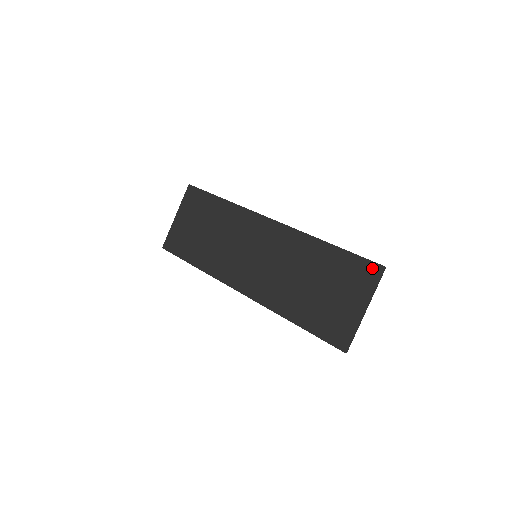
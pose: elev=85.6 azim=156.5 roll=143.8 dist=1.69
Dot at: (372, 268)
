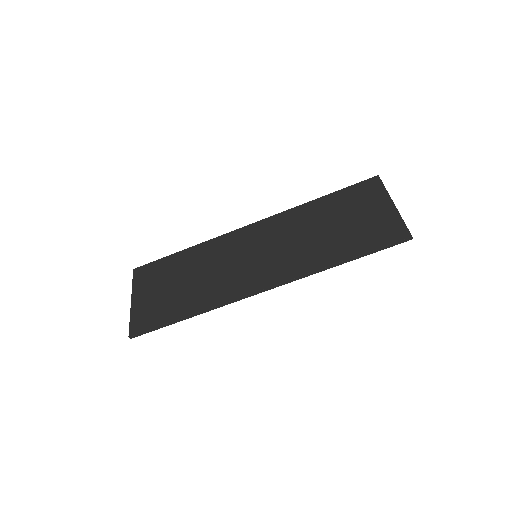
Dot at: (370, 182)
